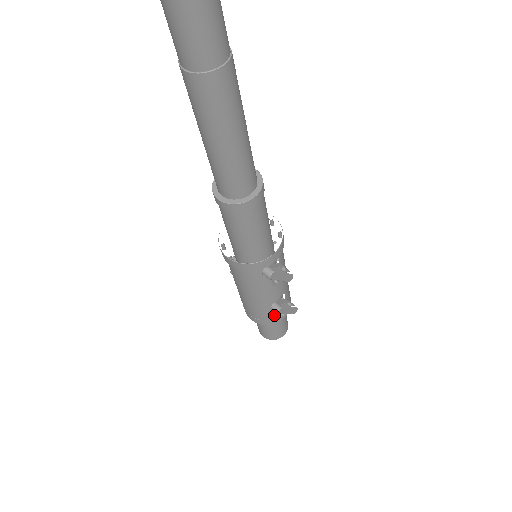
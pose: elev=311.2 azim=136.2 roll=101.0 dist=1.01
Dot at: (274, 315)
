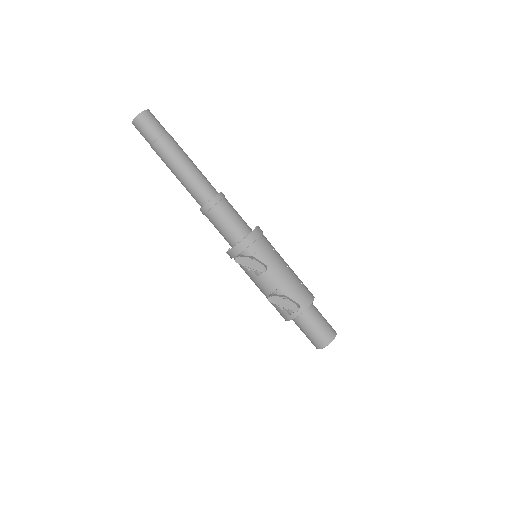
Dot at: occluded
